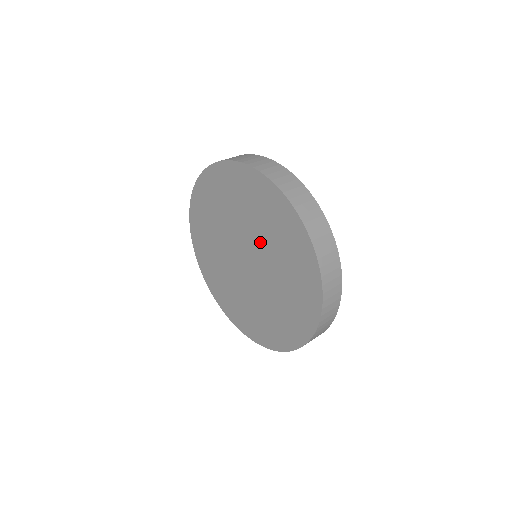
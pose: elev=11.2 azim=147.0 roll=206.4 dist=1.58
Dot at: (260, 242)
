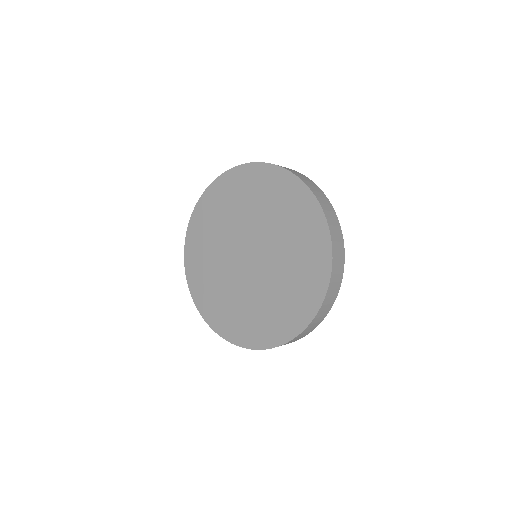
Dot at: (265, 229)
